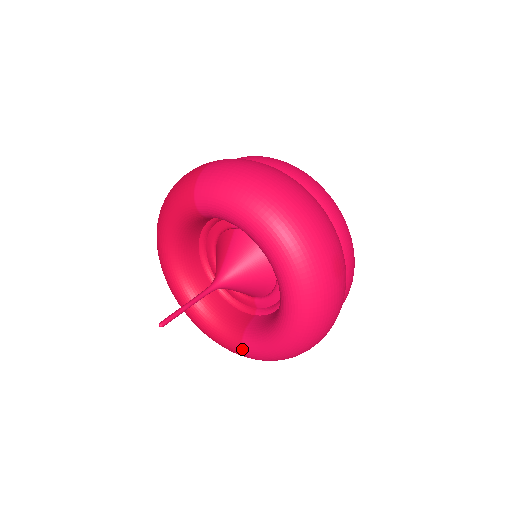
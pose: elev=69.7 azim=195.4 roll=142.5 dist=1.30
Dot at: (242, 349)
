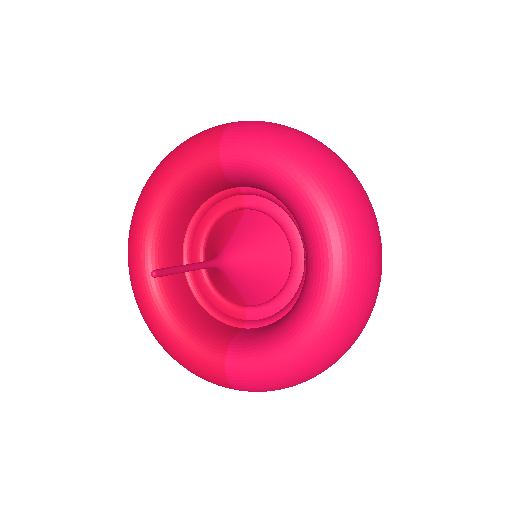
Dot at: (223, 366)
